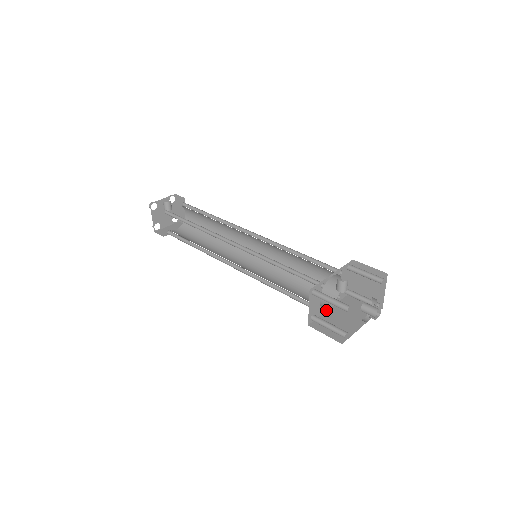
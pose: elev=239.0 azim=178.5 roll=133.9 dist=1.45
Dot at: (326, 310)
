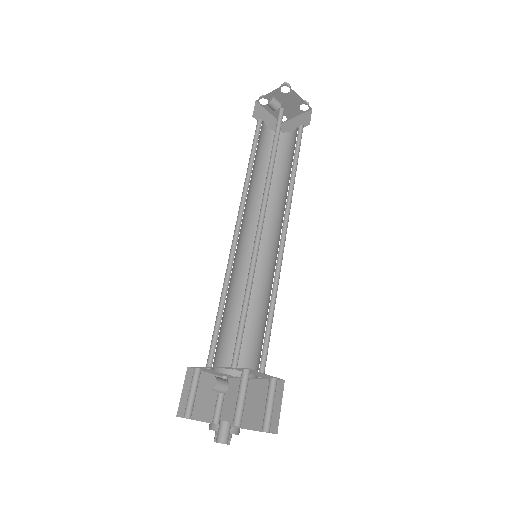
Dot at: occluded
